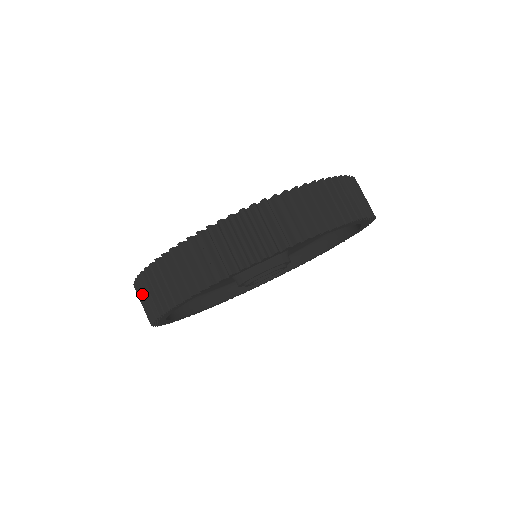
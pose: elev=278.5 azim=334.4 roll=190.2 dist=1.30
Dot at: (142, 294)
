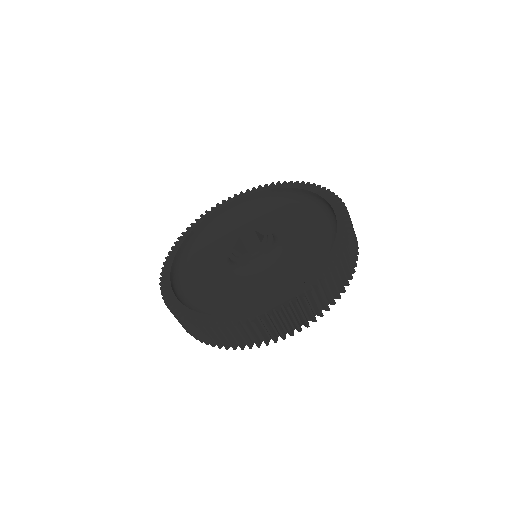
Dot at: (242, 335)
